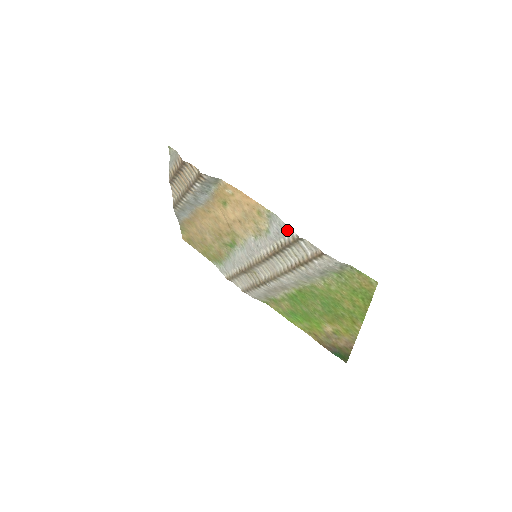
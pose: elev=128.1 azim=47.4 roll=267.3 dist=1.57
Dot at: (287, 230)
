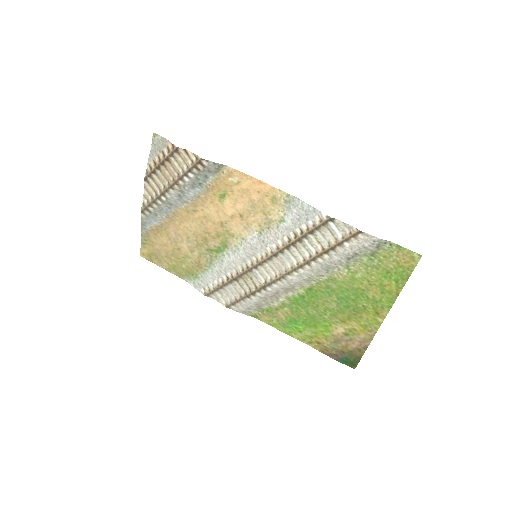
Dot at: (313, 213)
